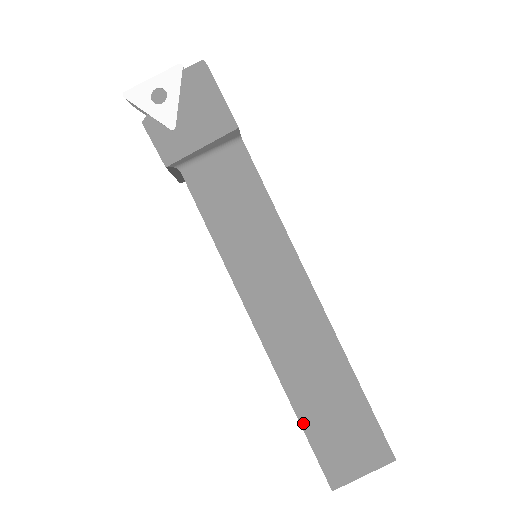
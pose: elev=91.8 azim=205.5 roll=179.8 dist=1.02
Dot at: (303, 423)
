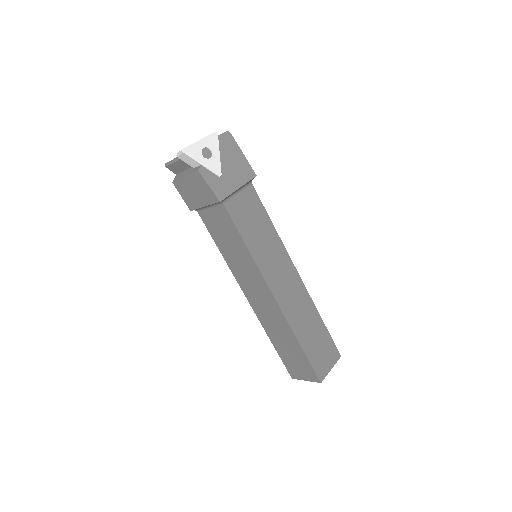
Dot at: (304, 349)
